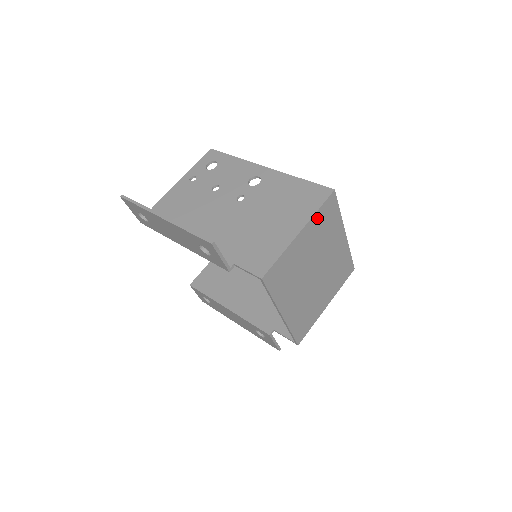
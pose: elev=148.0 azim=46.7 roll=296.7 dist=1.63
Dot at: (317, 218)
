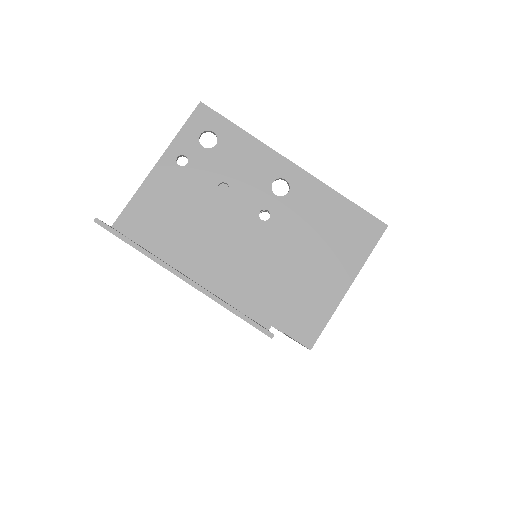
Dot at: occluded
